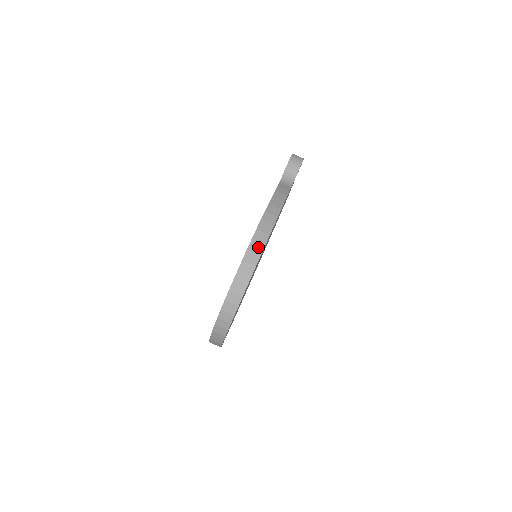
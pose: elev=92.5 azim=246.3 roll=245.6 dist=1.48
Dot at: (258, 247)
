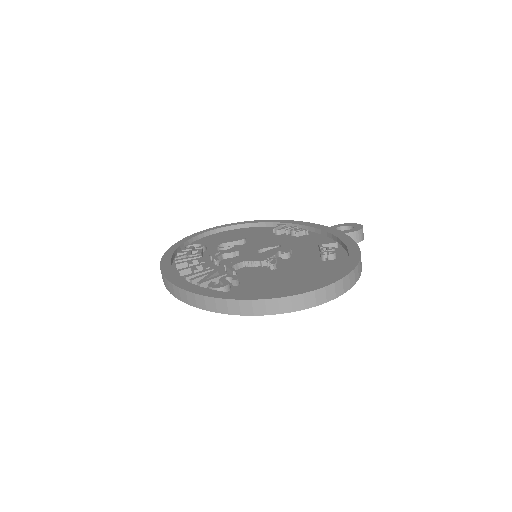
Dot at: (357, 275)
